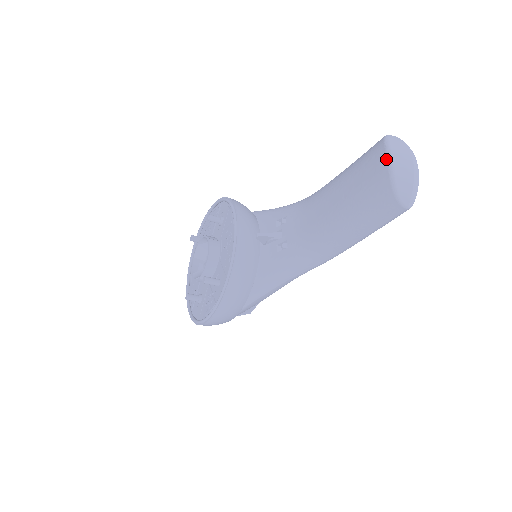
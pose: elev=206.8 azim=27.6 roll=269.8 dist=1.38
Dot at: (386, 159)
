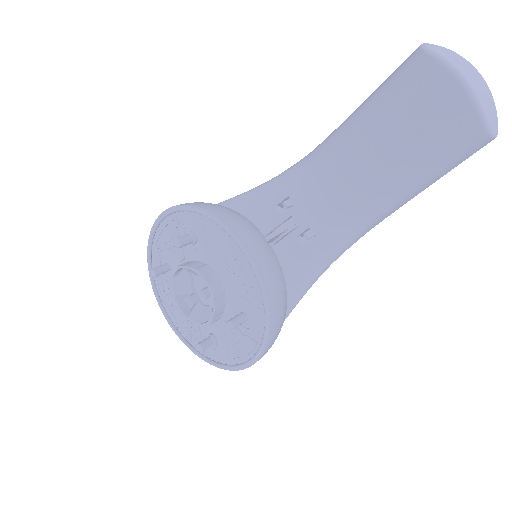
Dot at: (459, 85)
